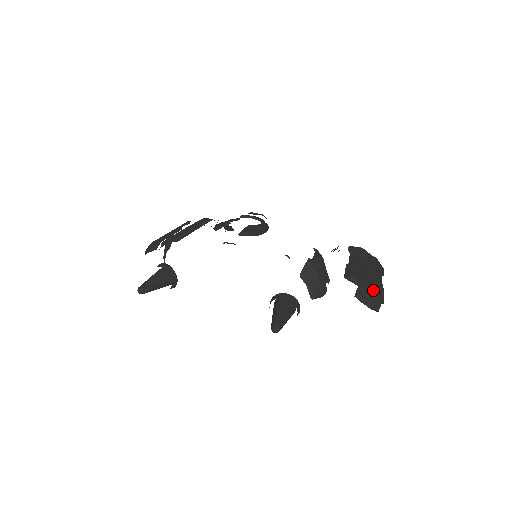
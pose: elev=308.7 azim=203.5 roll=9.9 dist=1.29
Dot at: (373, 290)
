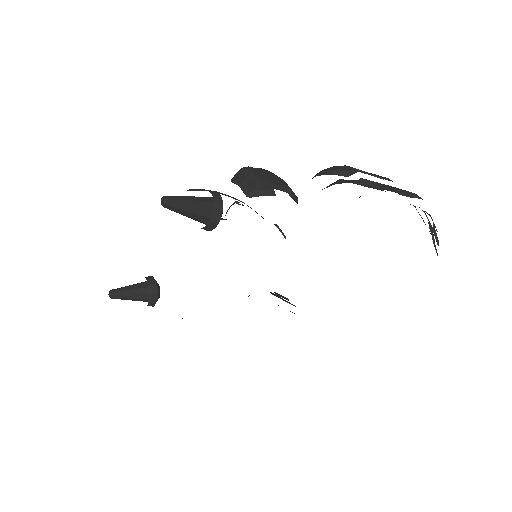
Dot at: occluded
